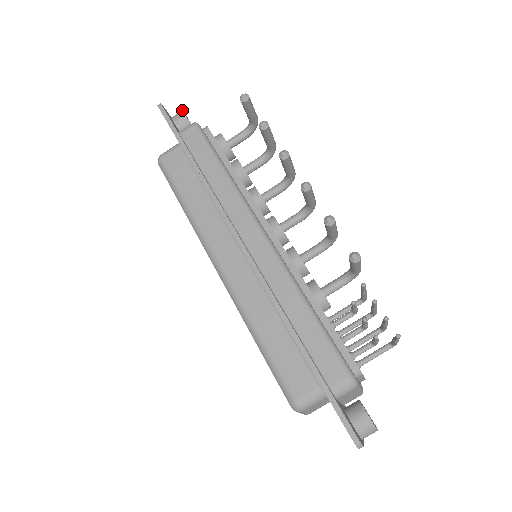
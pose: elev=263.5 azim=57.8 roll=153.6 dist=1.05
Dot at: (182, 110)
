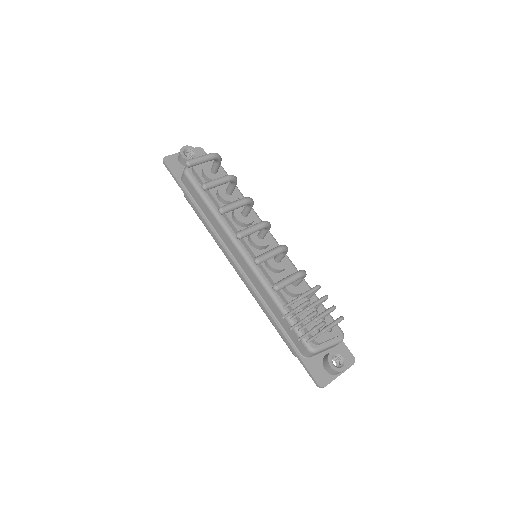
Dot at: (180, 150)
